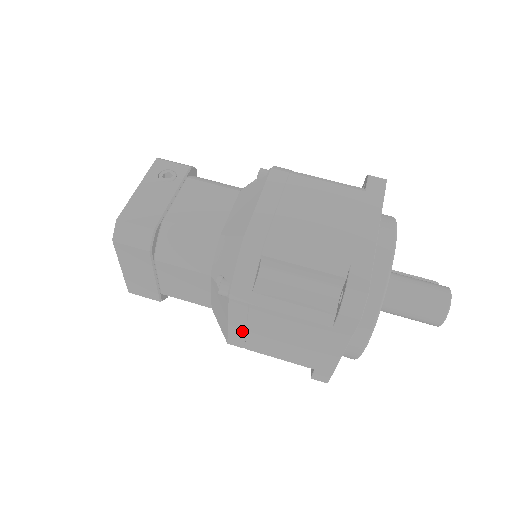
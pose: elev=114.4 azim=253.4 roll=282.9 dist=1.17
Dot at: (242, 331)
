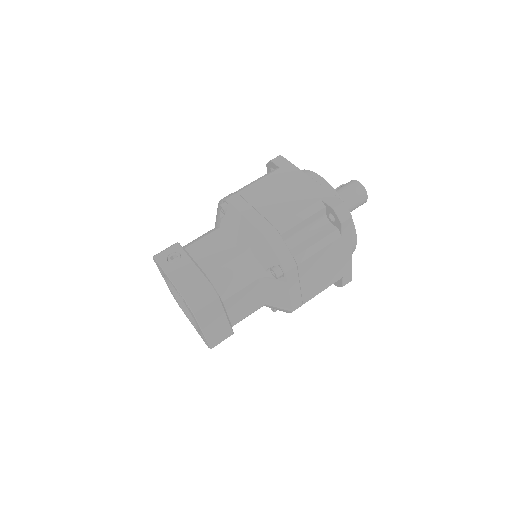
Dot at: (298, 292)
